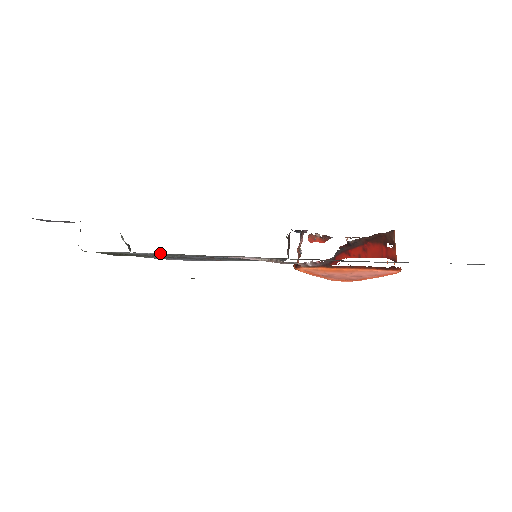
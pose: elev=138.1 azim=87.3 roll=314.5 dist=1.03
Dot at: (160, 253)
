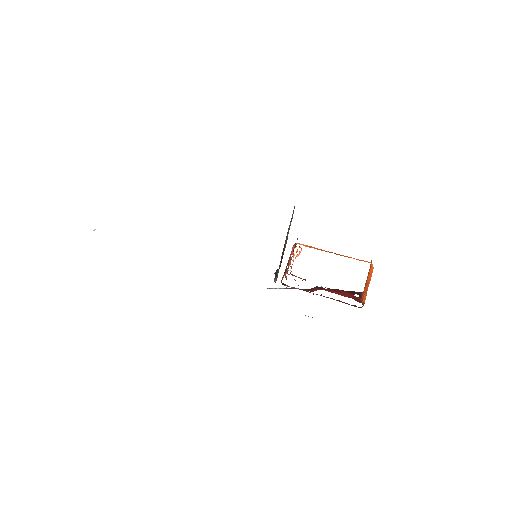
Dot at: occluded
